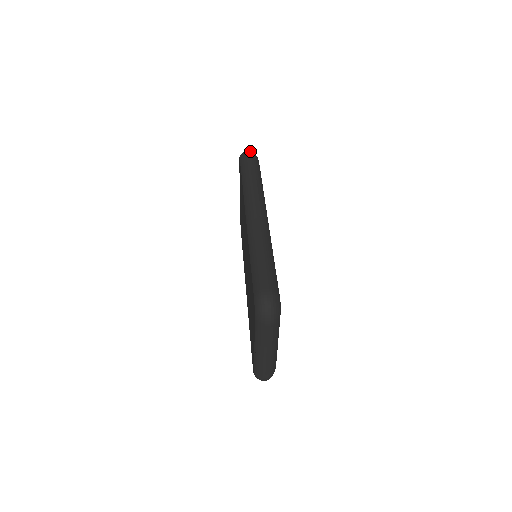
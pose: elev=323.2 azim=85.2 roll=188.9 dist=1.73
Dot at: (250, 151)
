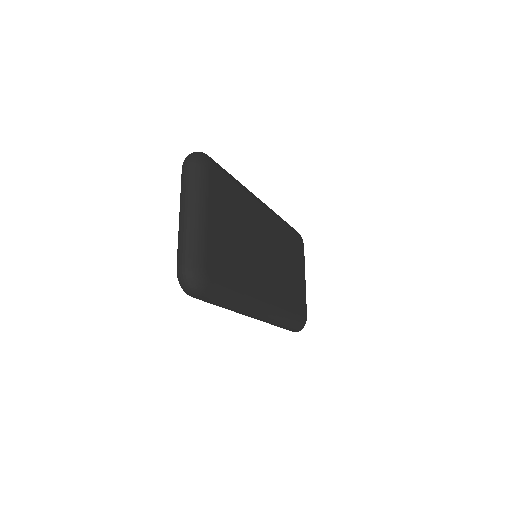
Dot at: occluded
